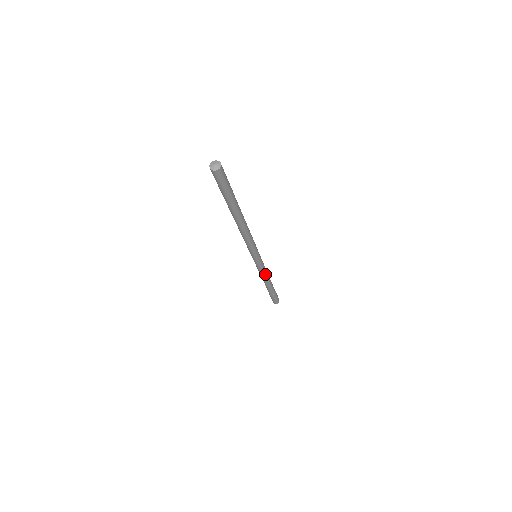
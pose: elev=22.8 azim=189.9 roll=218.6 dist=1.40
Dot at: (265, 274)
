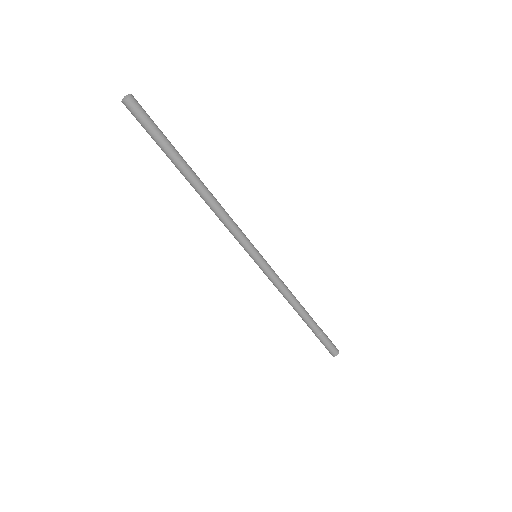
Dot at: (282, 291)
